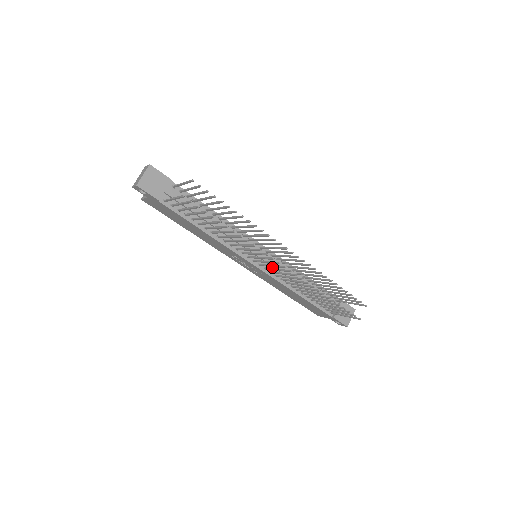
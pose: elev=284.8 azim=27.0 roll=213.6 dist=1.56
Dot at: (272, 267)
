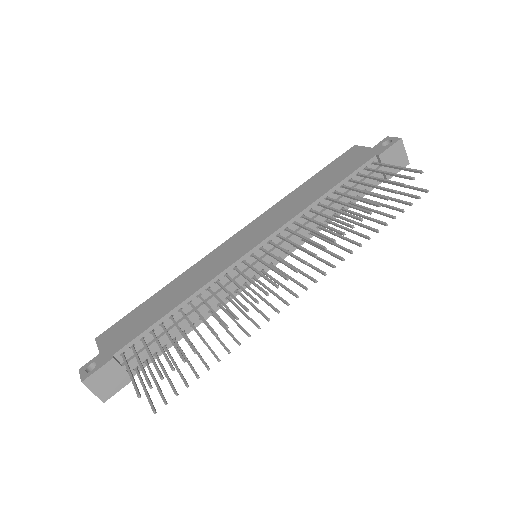
Dot at: (282, 247)
